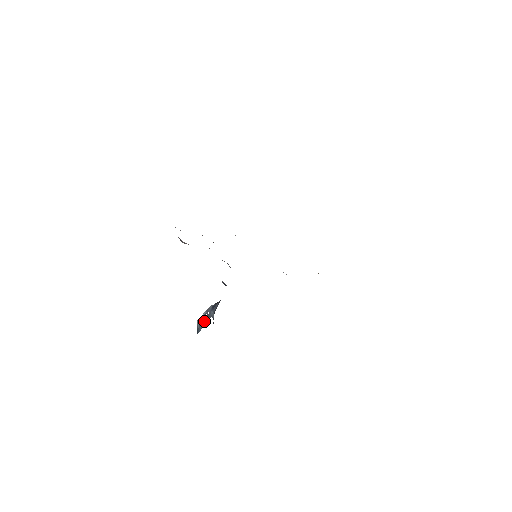
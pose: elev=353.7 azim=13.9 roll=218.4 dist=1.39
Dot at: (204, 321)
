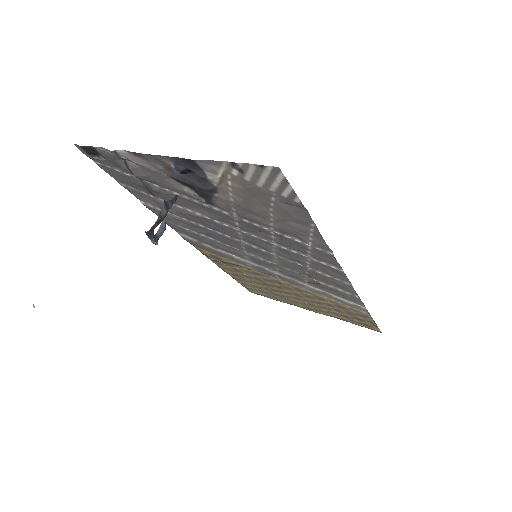
Dot at: occluded
